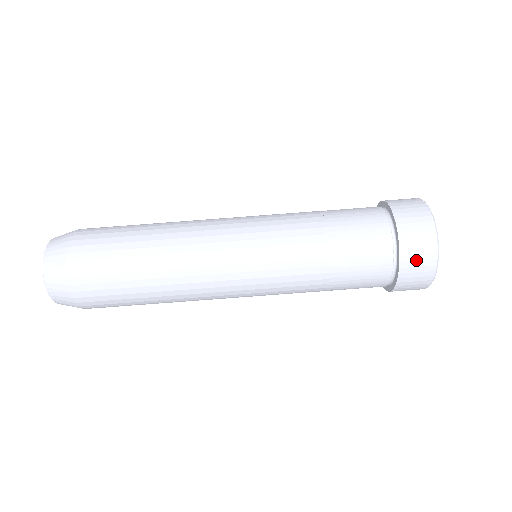
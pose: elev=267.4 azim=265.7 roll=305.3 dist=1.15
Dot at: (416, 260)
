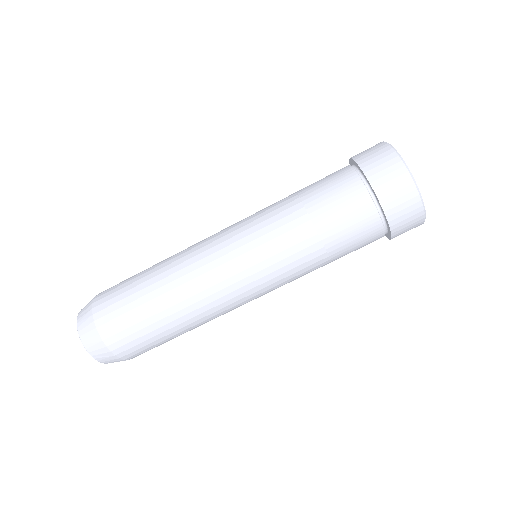
Dot at: (406, 231)
